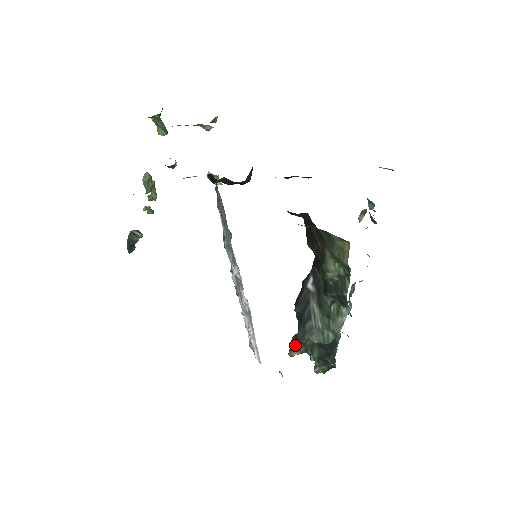
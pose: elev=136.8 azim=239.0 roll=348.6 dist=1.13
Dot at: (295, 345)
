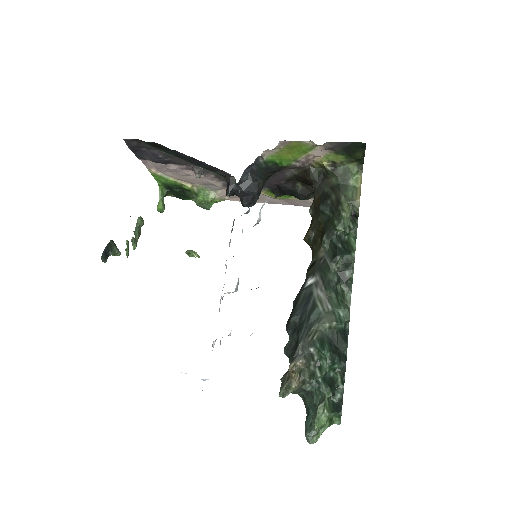
Dot at: (297, 353)
